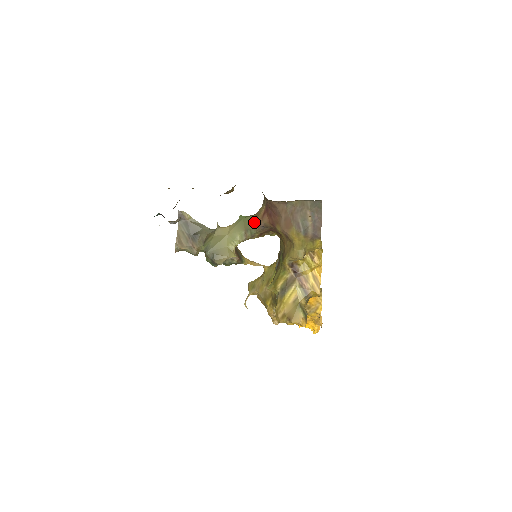
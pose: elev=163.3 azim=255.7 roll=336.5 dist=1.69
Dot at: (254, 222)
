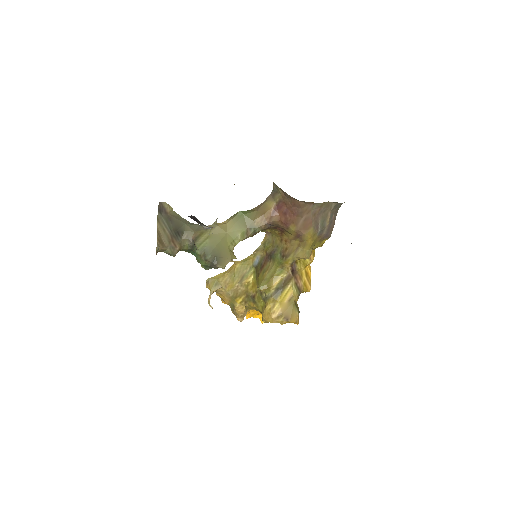
Dot at: (260, 219)
